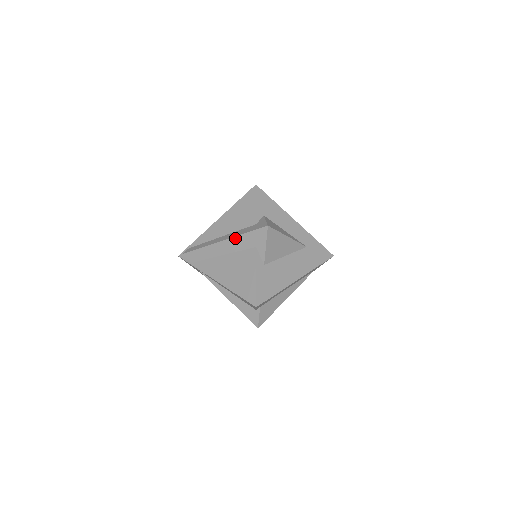
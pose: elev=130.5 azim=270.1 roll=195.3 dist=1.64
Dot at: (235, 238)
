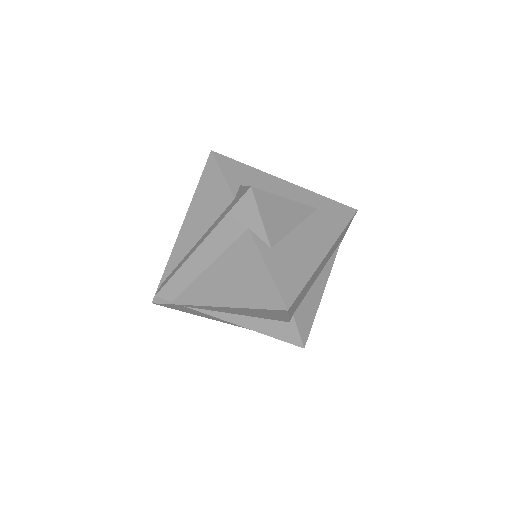
Dot at: (214, 232)
